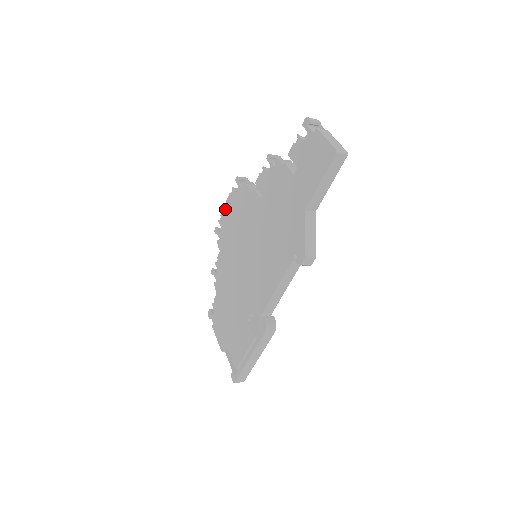
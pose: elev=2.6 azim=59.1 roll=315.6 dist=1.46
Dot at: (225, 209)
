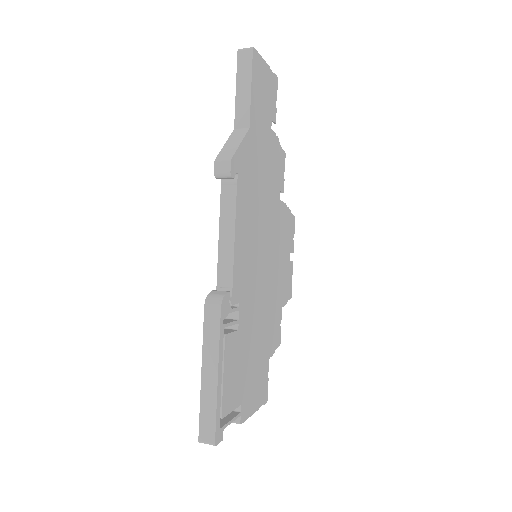
Dot at: occluded
